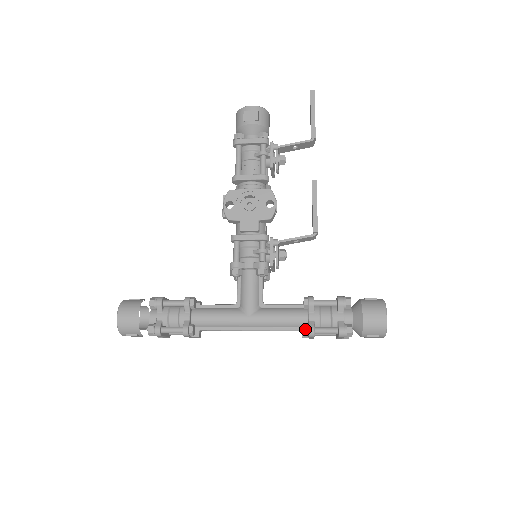
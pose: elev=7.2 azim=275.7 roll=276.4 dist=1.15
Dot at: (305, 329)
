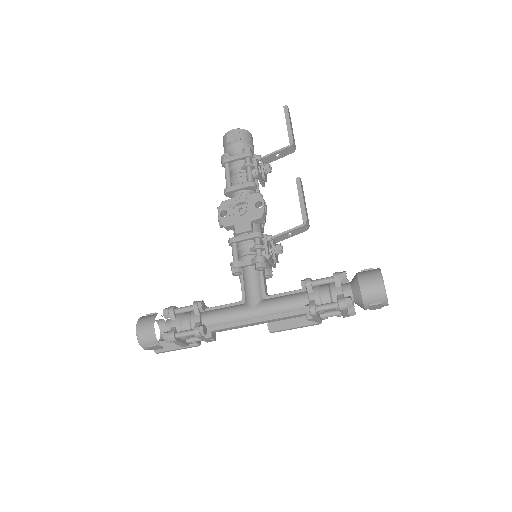
Dot at: (306, 308)
